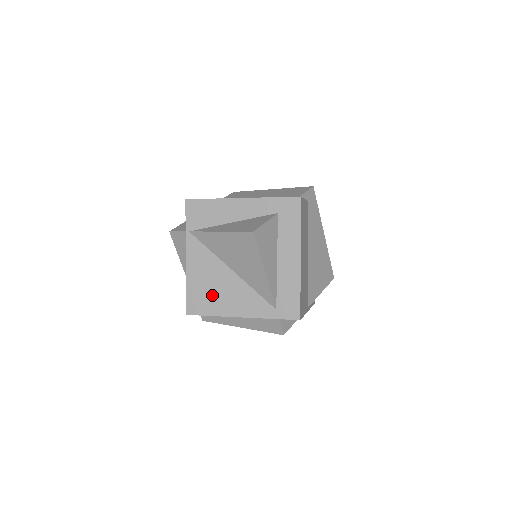
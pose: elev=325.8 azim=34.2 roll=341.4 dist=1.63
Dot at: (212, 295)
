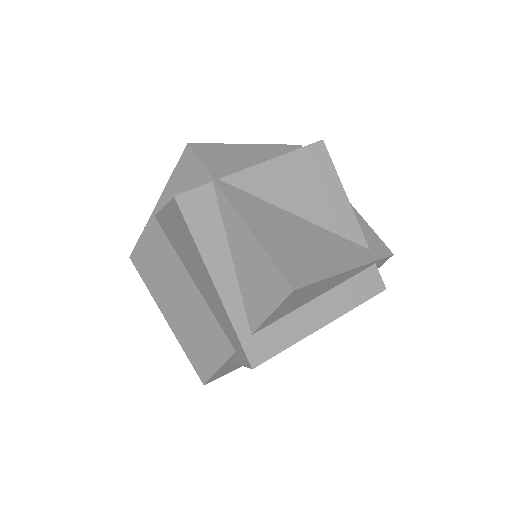
Dot at: (303, 252)
